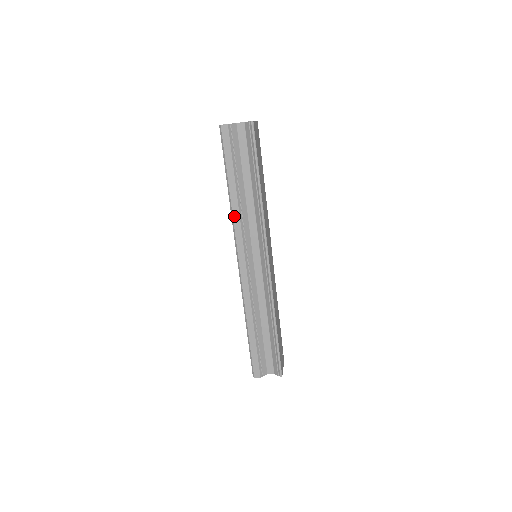
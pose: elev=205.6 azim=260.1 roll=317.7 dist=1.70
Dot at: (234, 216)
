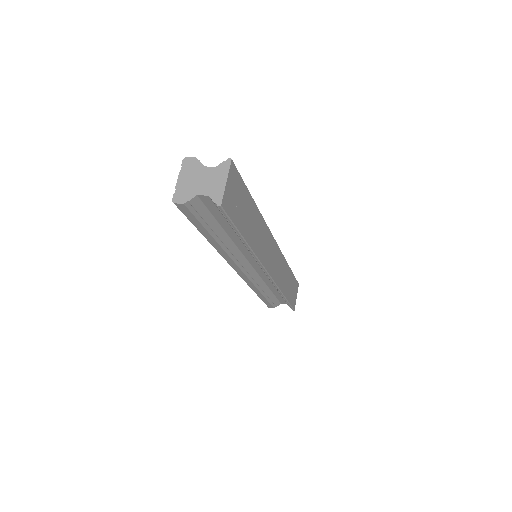
Dot at: (220, 253)
